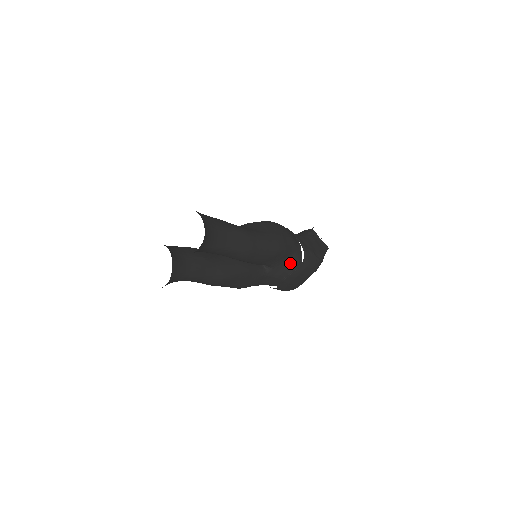
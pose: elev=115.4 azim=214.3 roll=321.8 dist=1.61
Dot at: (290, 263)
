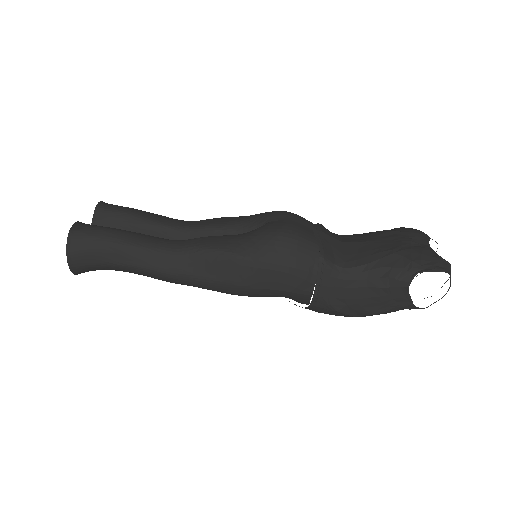
Dot at: occluded
